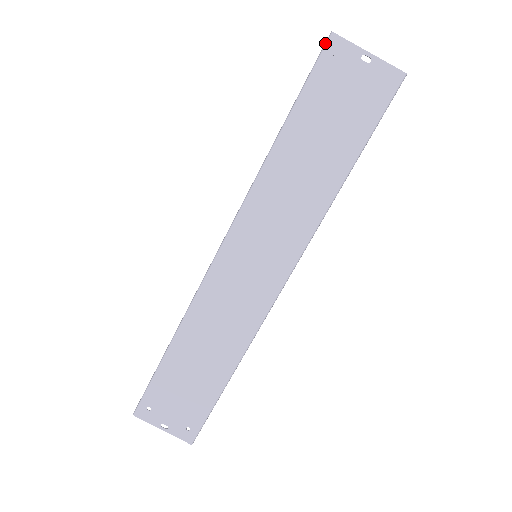
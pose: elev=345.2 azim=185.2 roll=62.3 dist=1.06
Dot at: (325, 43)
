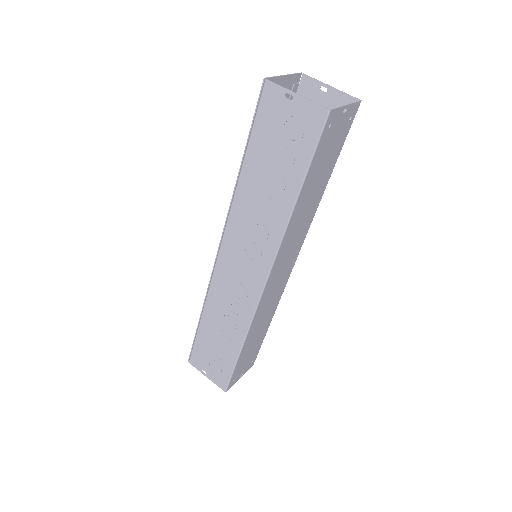
Dot at: (326, 121)
